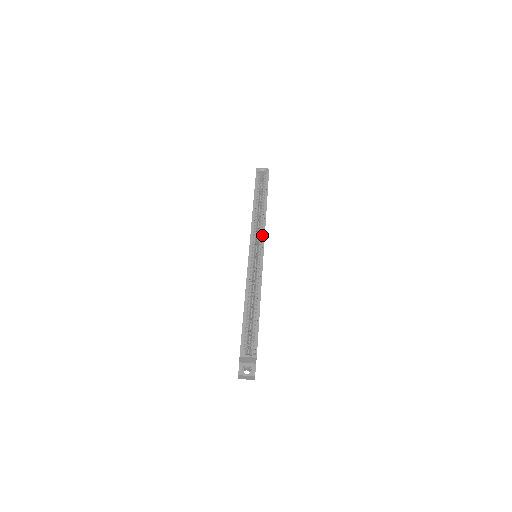
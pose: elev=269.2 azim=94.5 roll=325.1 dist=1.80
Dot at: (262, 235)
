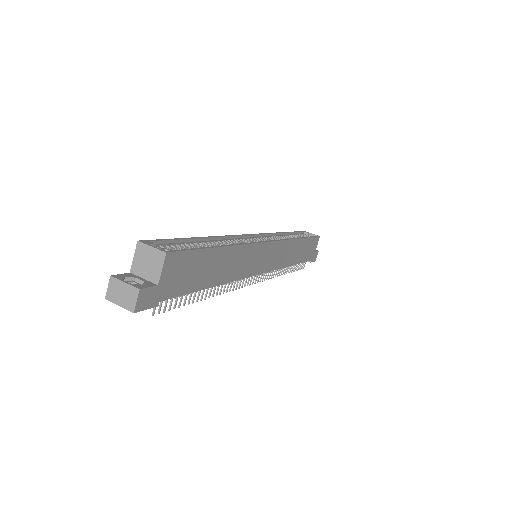
Dot at: occluded
